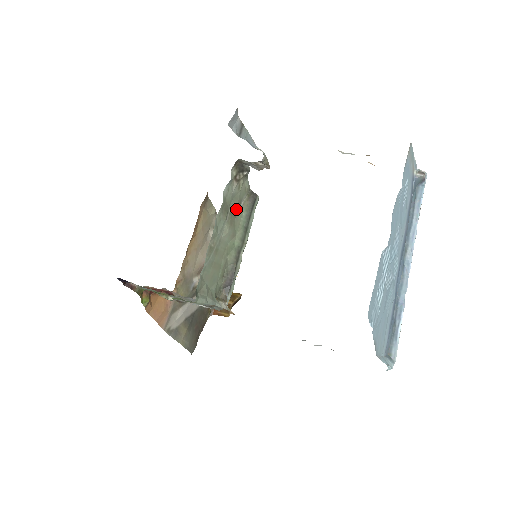
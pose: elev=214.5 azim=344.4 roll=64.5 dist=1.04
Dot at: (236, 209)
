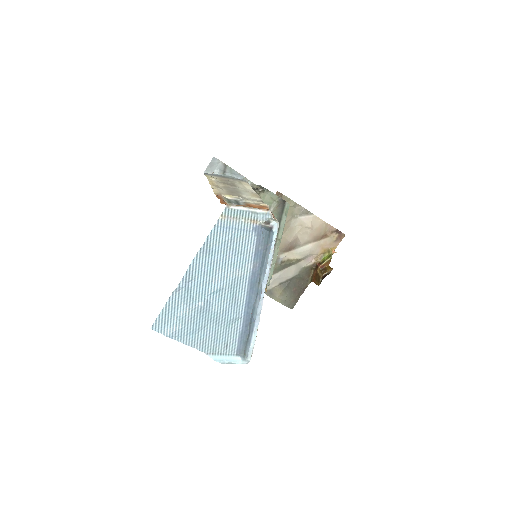
Dot at: occluded
